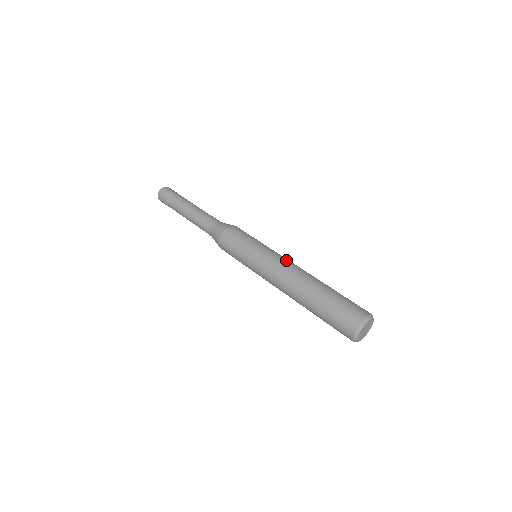
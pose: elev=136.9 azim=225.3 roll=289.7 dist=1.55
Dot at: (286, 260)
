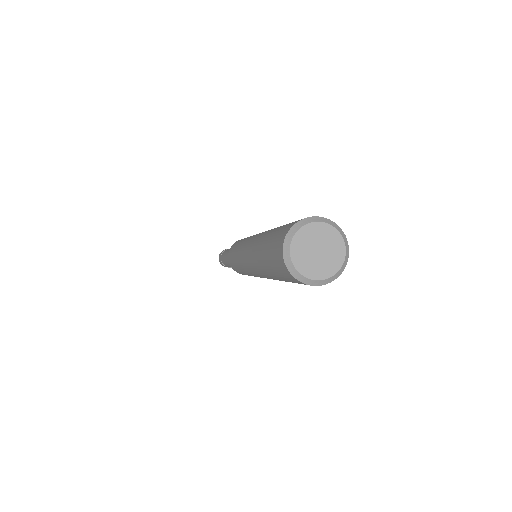
Dot at: occluded
